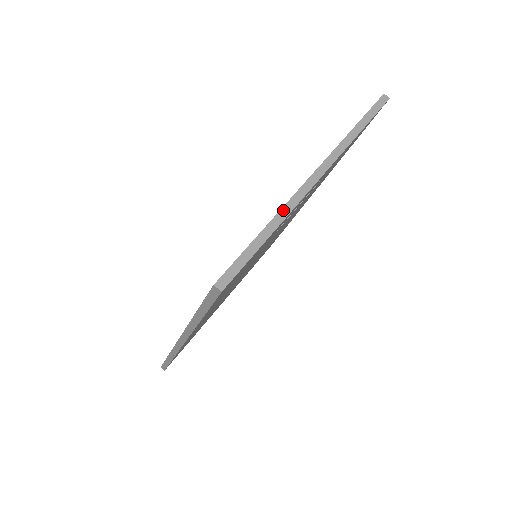
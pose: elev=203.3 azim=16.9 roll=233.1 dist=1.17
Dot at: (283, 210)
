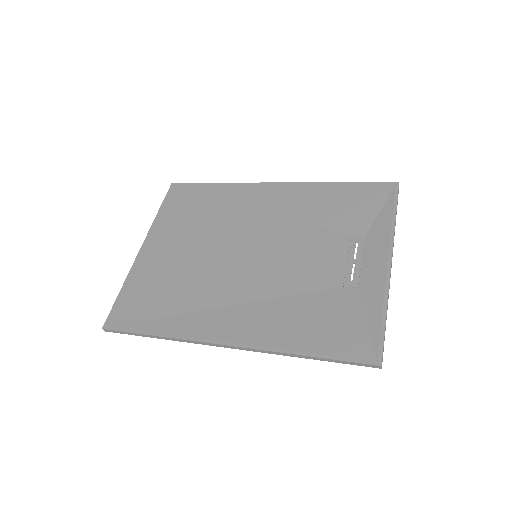
Dot at: (388, 297)
